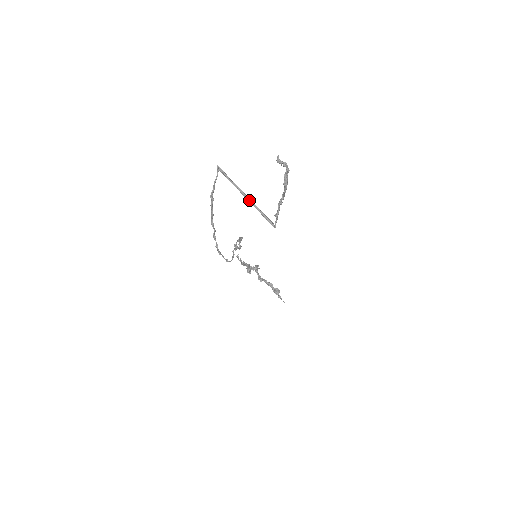
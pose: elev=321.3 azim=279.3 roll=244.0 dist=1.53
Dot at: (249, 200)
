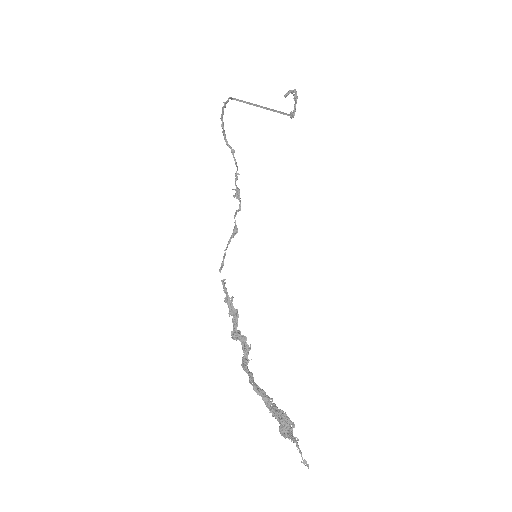
Dot at: occluded
